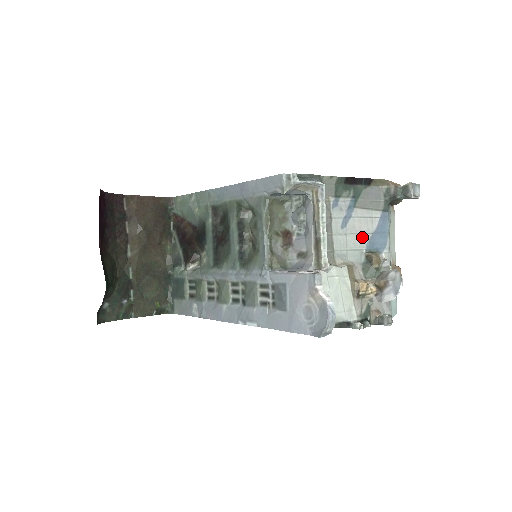
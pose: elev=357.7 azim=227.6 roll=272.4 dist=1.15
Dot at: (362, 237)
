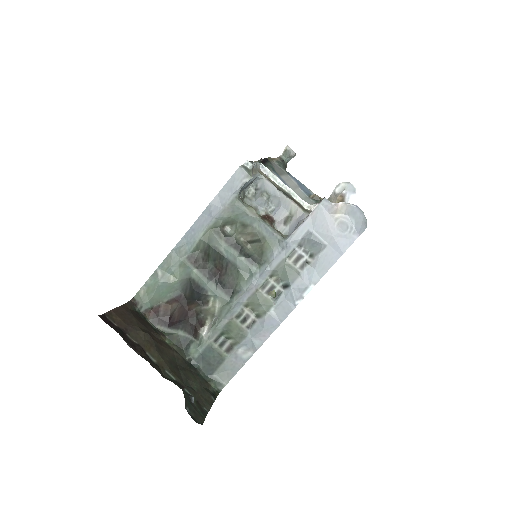
Dot at: (299, 190)
